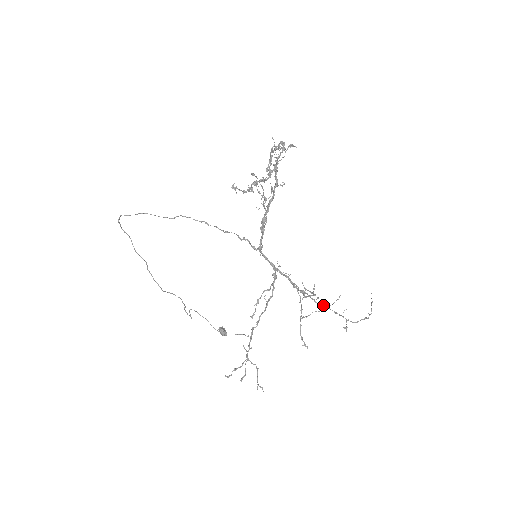
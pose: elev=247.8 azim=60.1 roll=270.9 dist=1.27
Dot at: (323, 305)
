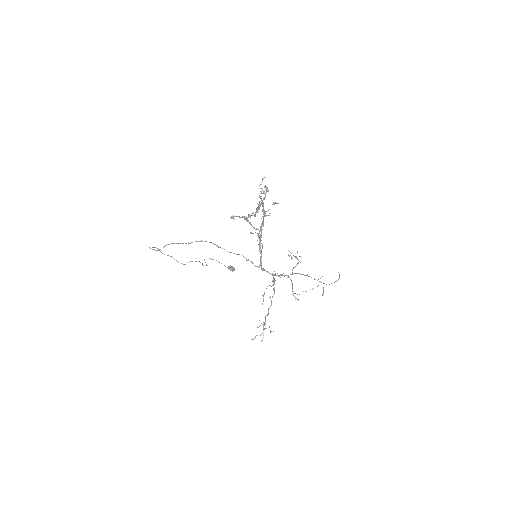
Dot at: (306, 275)
